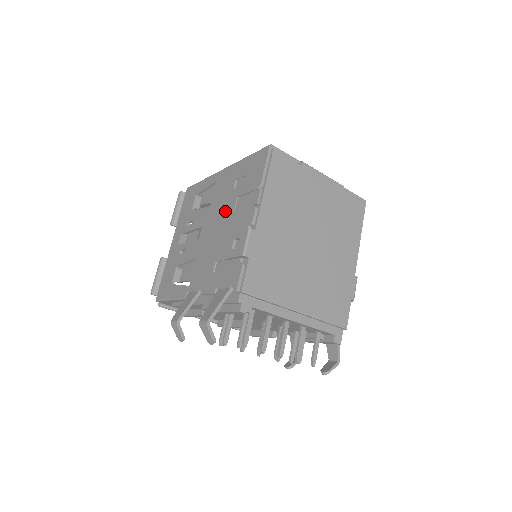
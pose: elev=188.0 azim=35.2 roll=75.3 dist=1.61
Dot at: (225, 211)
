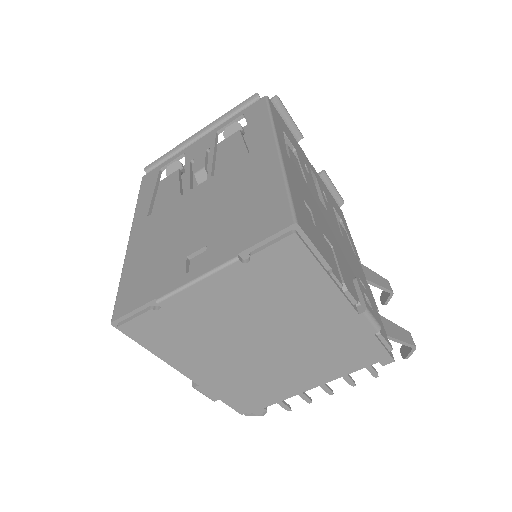
Dot at: occluded
